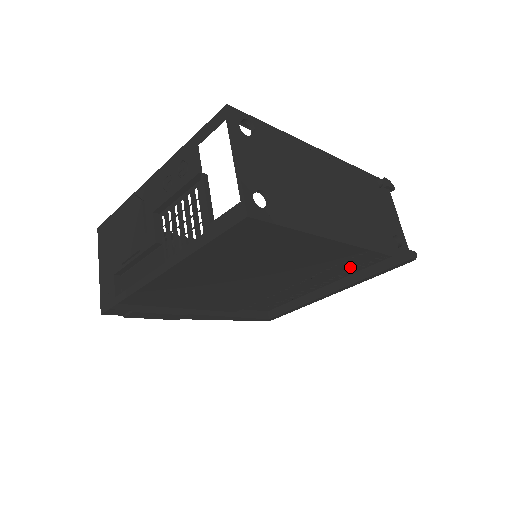
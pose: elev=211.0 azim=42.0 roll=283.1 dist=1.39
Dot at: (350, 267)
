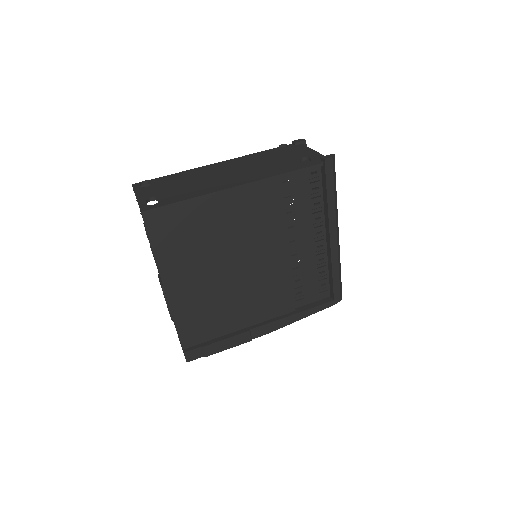
Dot at: (308, 205)
